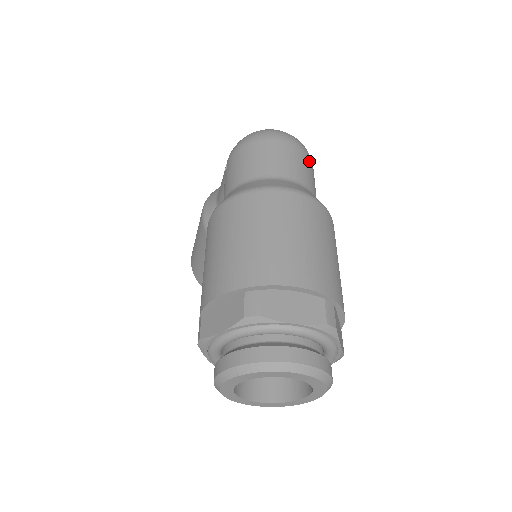
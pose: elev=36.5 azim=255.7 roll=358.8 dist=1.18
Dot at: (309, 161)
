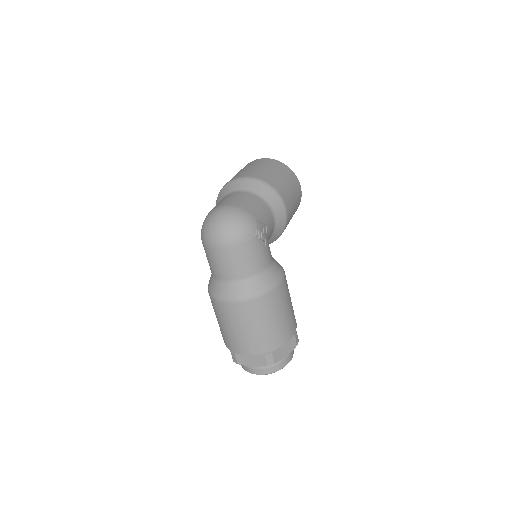
Dot at: (247, 247)
